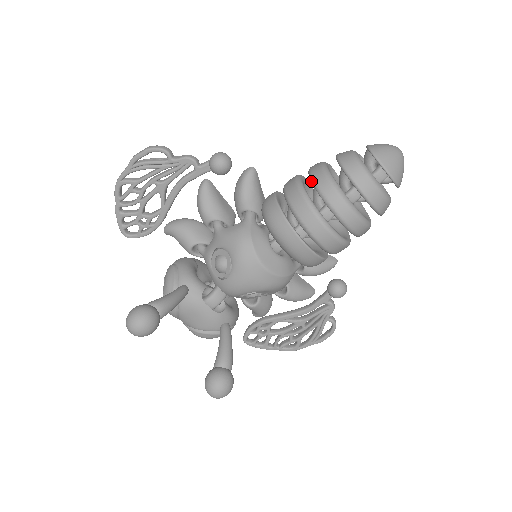
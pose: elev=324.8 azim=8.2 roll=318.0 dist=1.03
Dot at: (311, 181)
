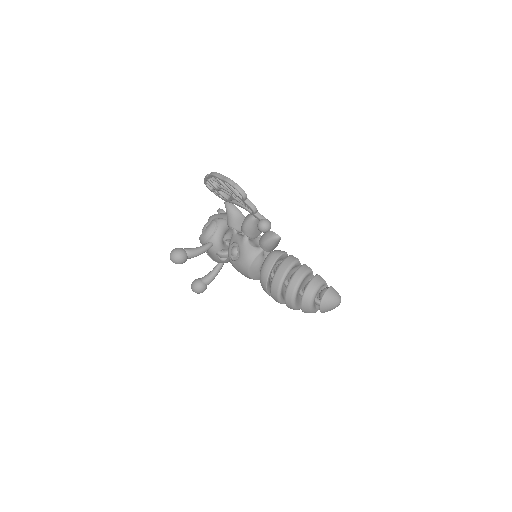
Dot at: (290, 280)
